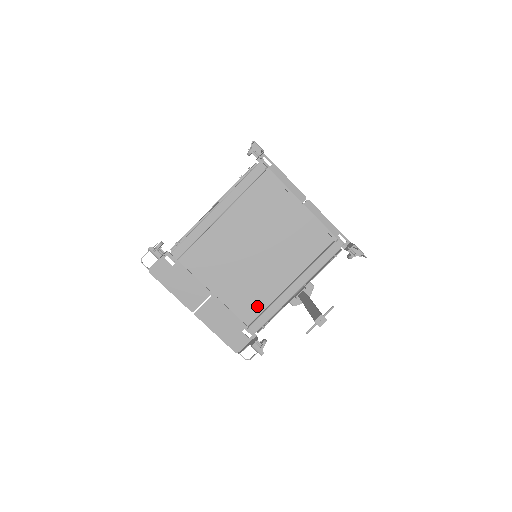
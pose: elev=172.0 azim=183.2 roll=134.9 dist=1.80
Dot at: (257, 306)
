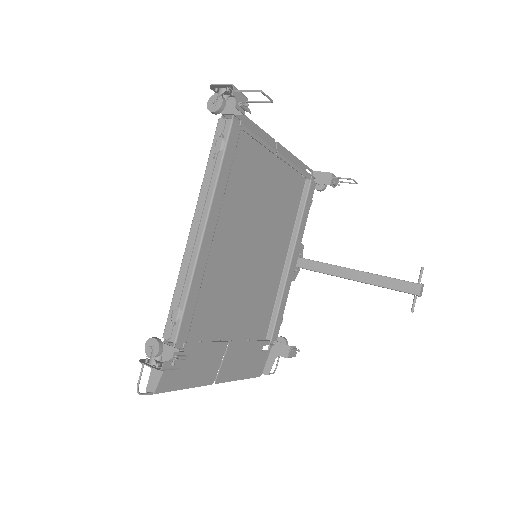
Dot at: (267, 311)
